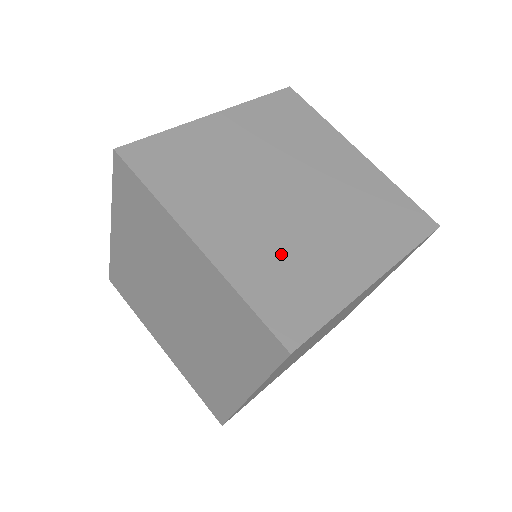
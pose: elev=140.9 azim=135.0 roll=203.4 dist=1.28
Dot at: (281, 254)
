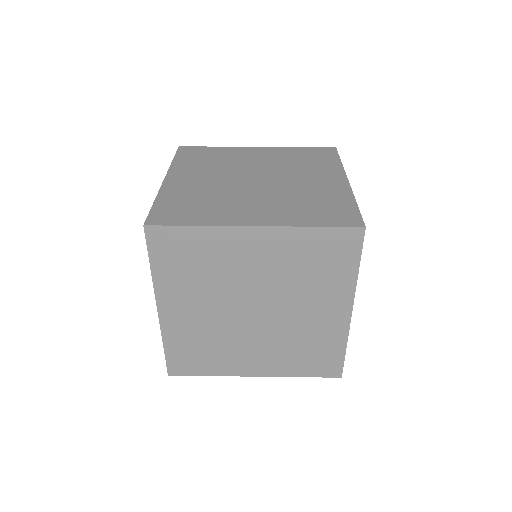
Dot at: (205, 196)
